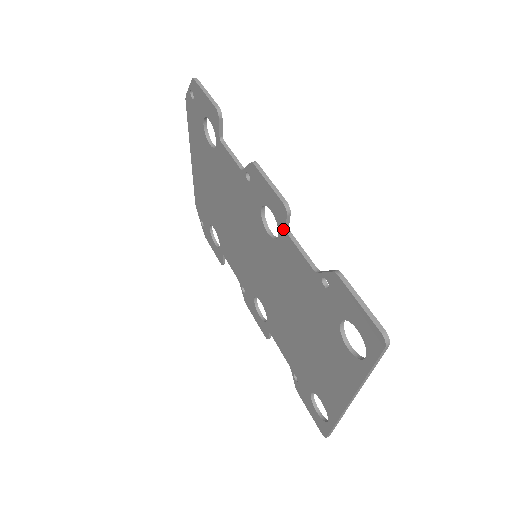
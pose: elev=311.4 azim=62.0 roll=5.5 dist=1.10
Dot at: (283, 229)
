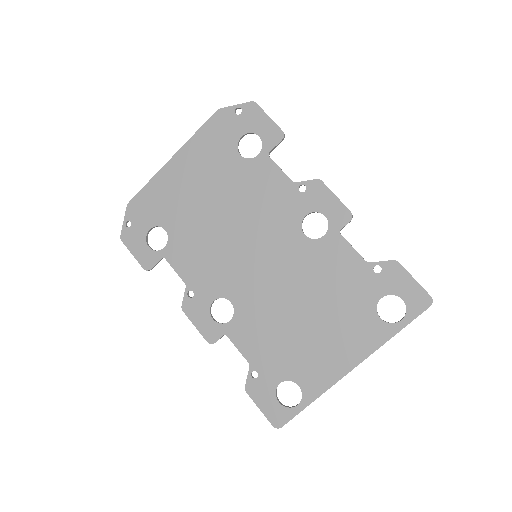
Dot at: (337, 231)
